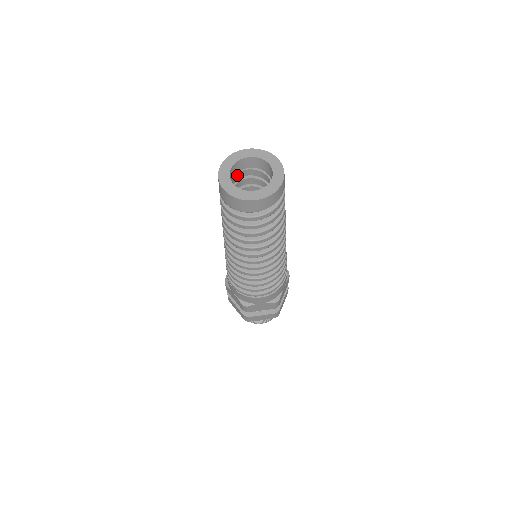
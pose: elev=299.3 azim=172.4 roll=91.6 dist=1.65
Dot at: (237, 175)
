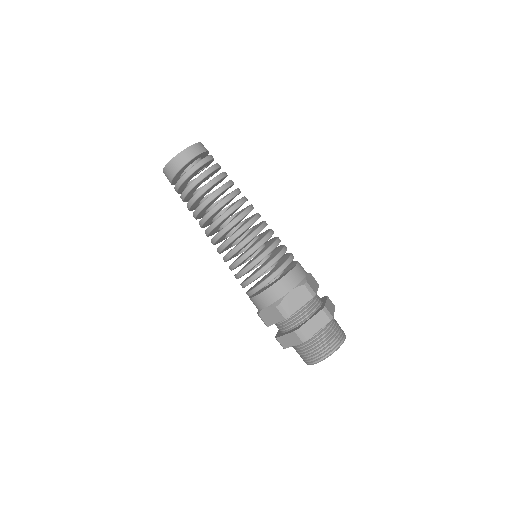
Dot at: occluded
